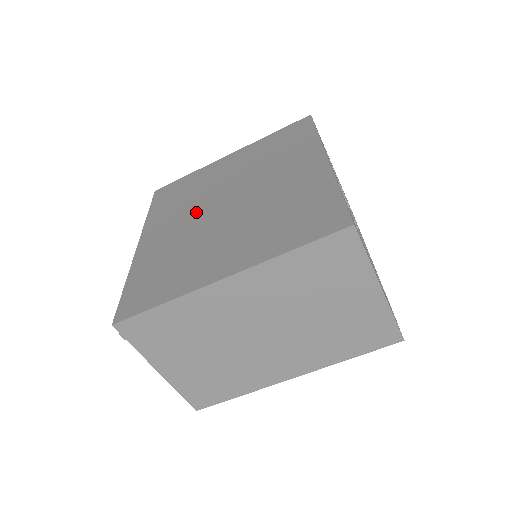
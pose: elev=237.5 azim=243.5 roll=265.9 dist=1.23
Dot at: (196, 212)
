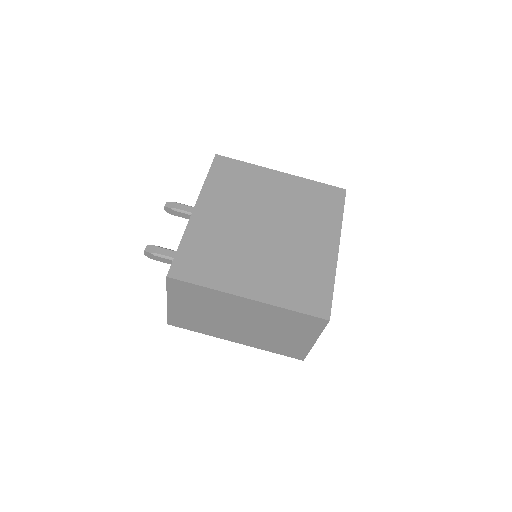
Dot at: (243, 216)
